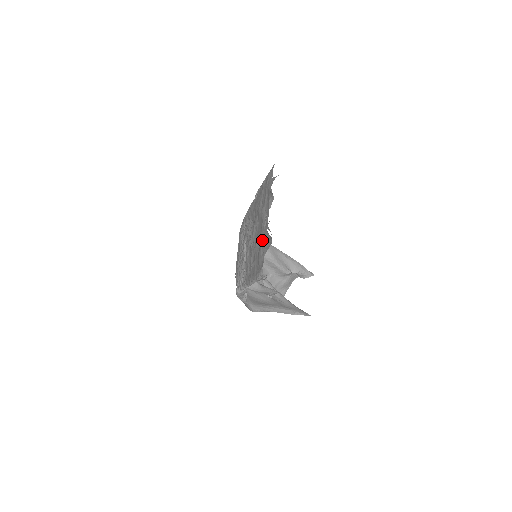
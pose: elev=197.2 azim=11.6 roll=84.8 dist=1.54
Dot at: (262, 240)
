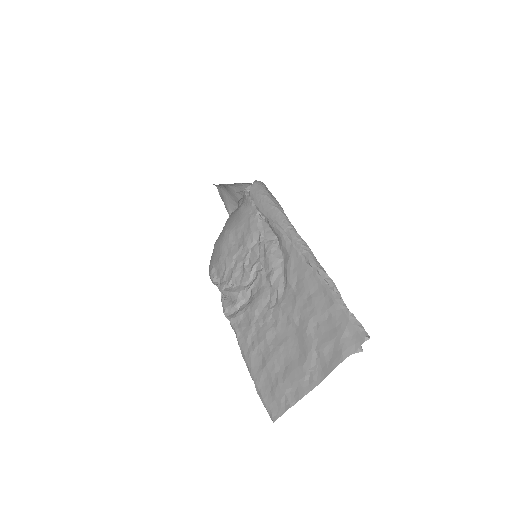
Dot at: (293, 385)
